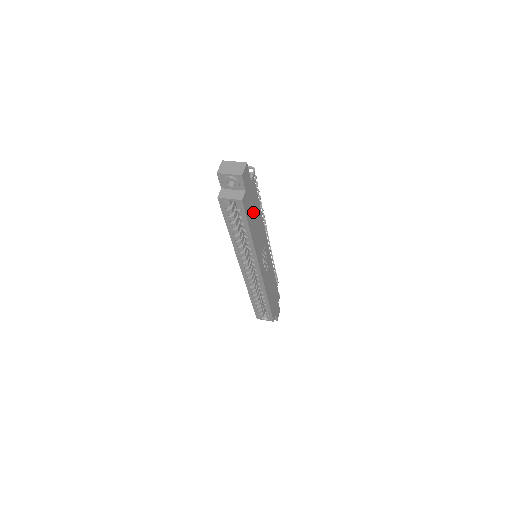
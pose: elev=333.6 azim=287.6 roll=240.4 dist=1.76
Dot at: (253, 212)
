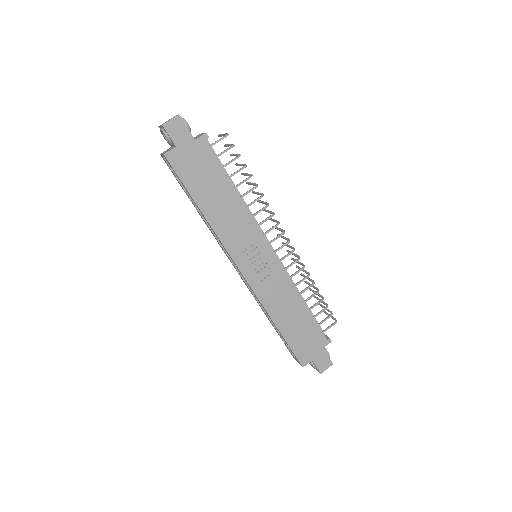
Dot at: (206, 181)
